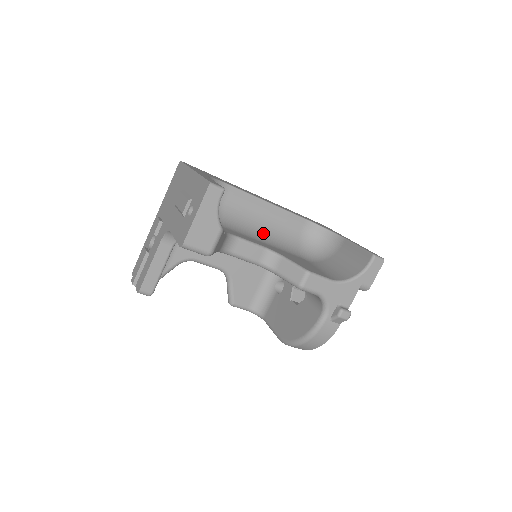
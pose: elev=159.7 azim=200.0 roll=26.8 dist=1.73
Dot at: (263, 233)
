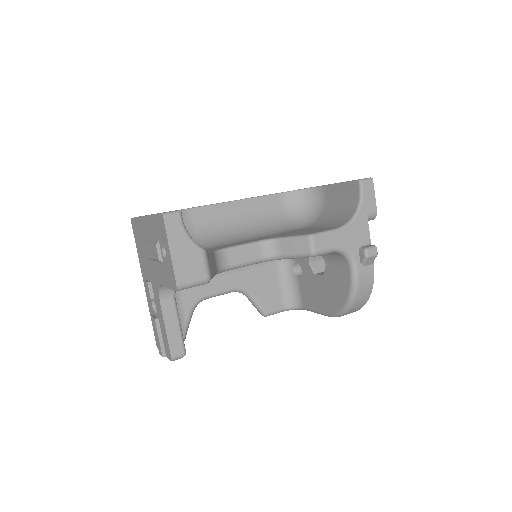
Dot at: (248, 231)
